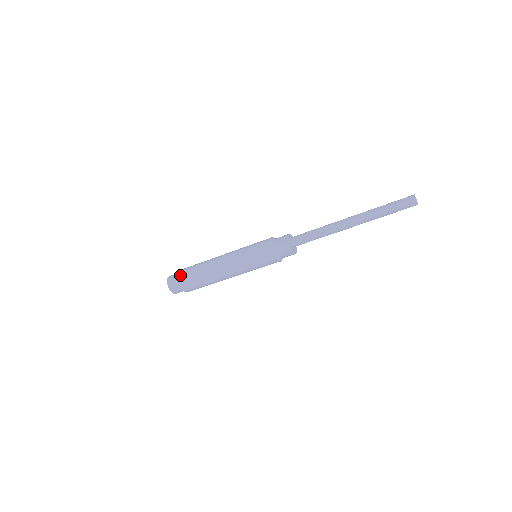
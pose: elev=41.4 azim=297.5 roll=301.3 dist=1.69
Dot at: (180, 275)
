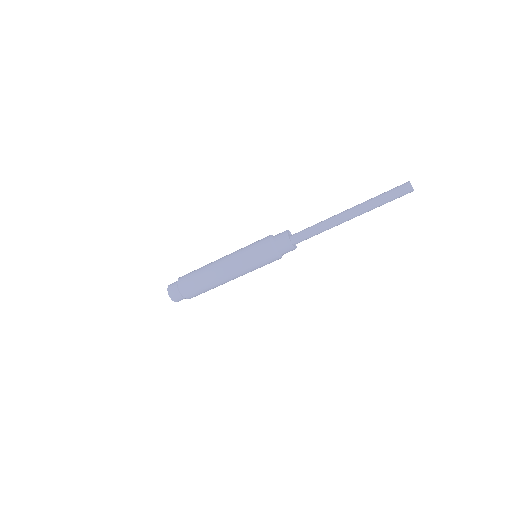
Dot at: occluded
